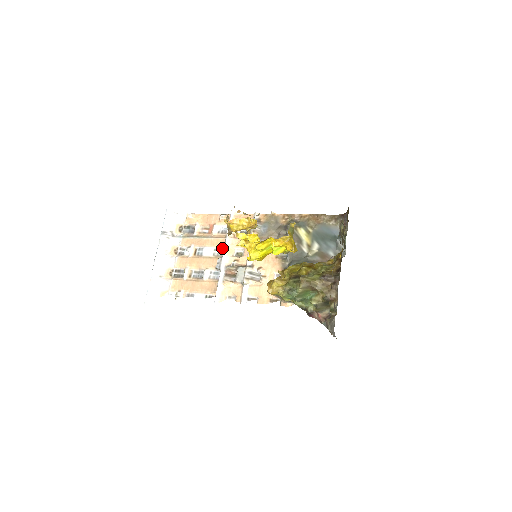
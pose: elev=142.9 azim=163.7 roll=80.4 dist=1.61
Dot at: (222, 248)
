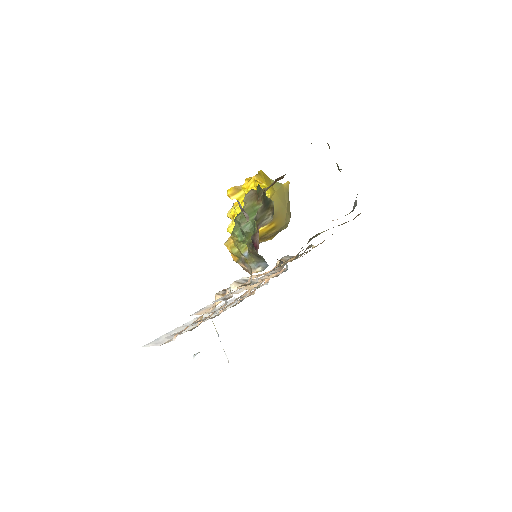
Dot at: (248, 293)
